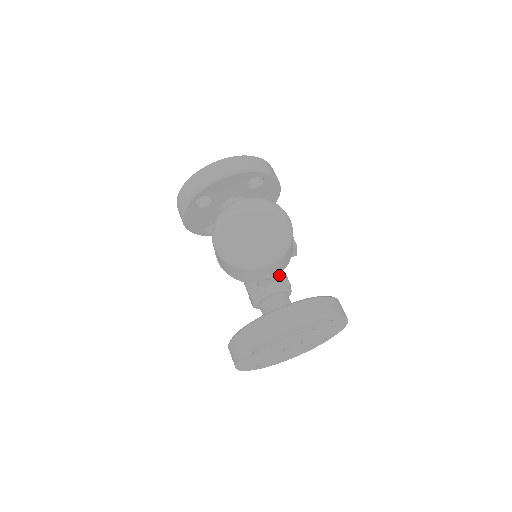
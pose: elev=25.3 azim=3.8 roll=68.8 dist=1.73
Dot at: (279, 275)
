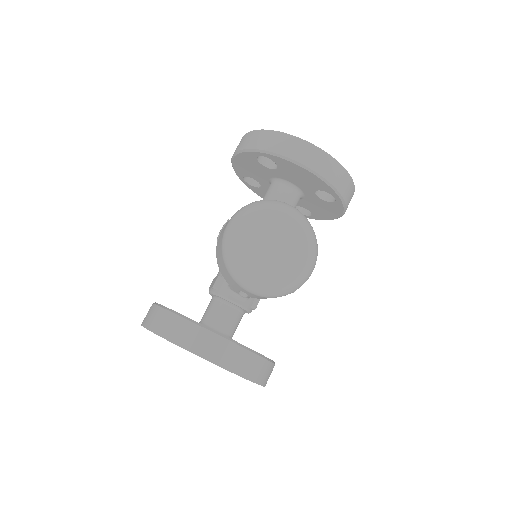
Dot at: occluded
